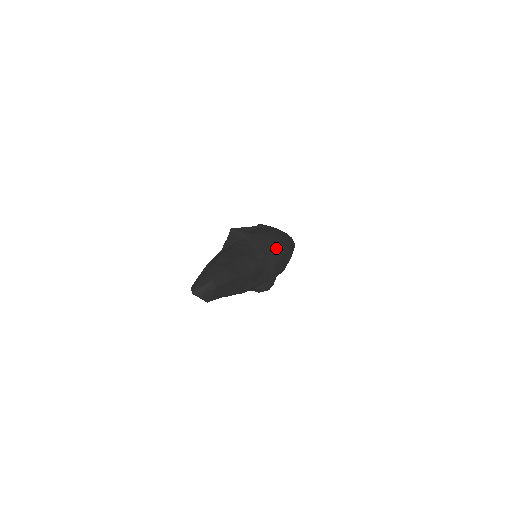
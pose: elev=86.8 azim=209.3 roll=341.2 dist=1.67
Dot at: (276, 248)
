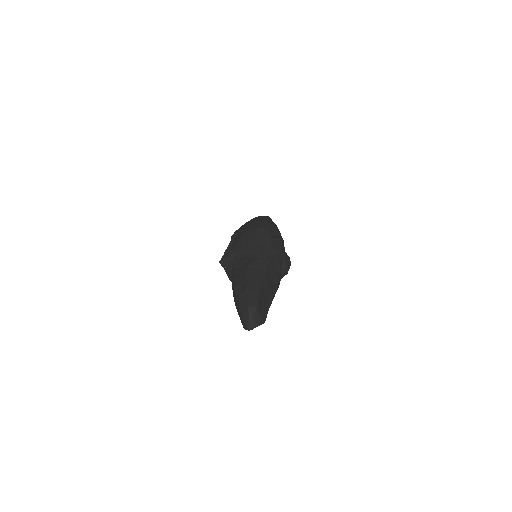
Dot at: (260, 235)
